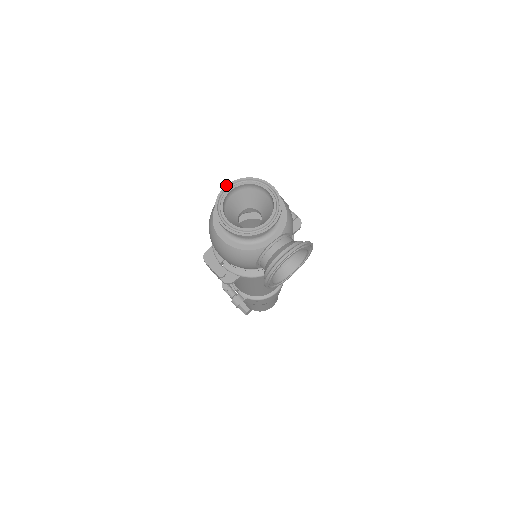
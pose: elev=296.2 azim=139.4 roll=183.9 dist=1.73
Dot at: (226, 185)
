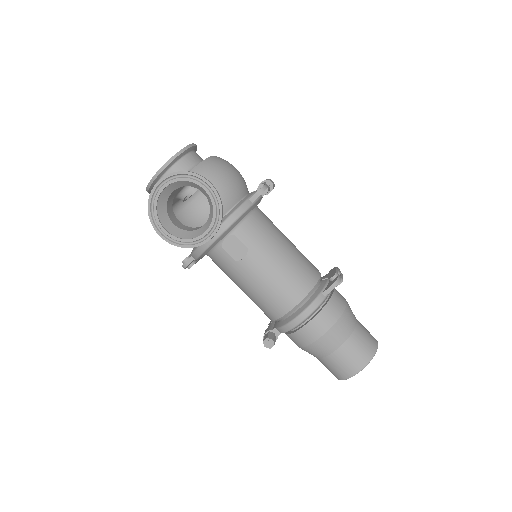
Dot at: occluded
